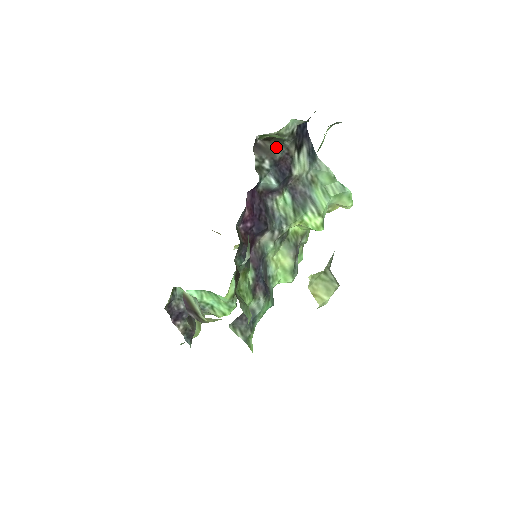
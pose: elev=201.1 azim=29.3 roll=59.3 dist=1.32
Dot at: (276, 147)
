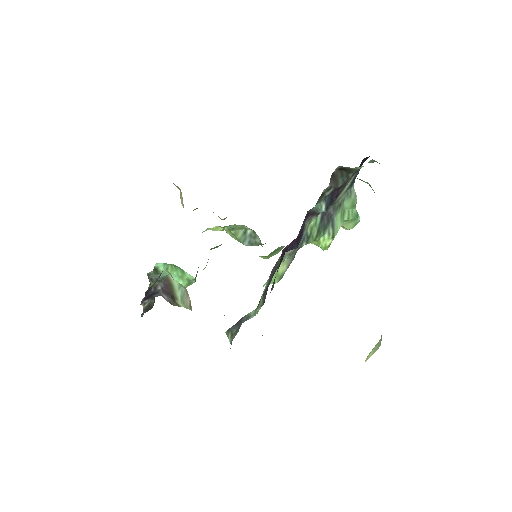
Dot at: (342, 177)
